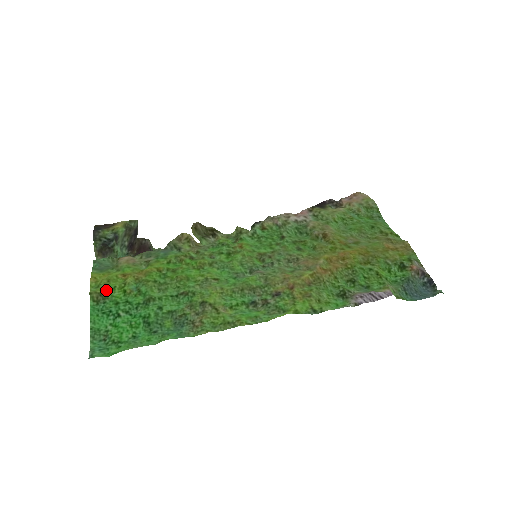
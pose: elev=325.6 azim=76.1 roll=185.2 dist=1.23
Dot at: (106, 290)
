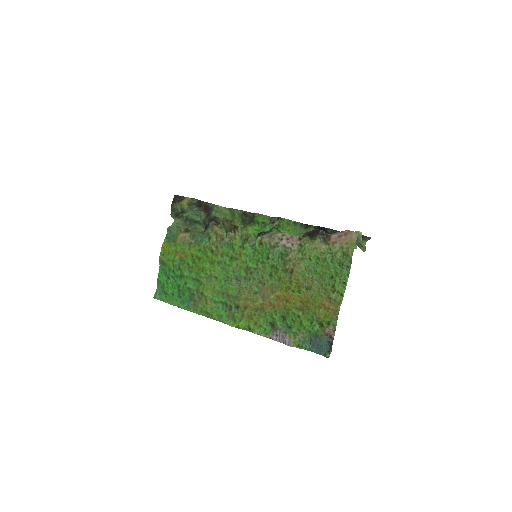
Dot at: (166, 259)
